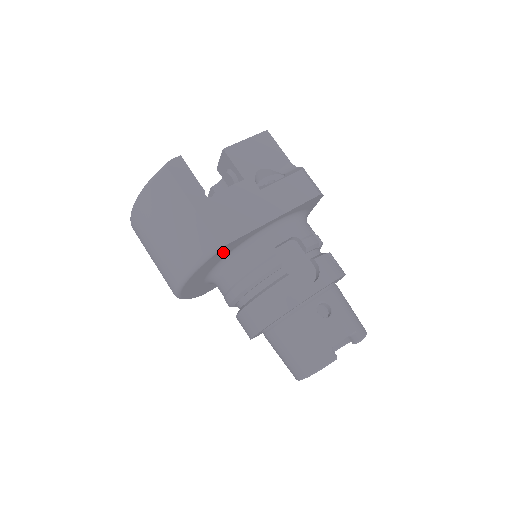
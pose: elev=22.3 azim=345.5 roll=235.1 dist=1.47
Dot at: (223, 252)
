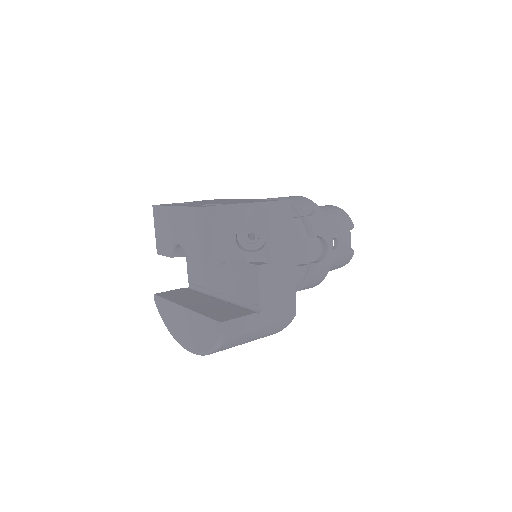
Dot at: occluded
